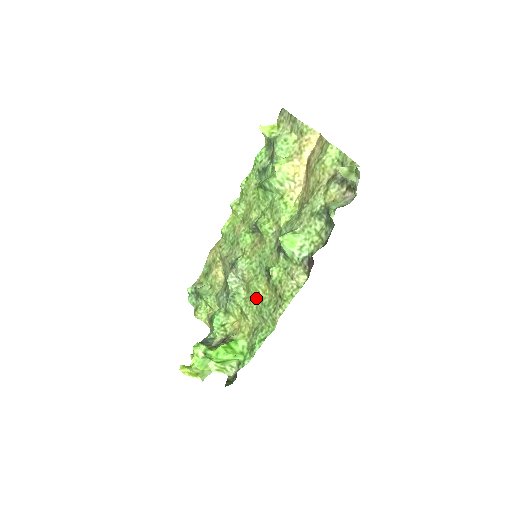
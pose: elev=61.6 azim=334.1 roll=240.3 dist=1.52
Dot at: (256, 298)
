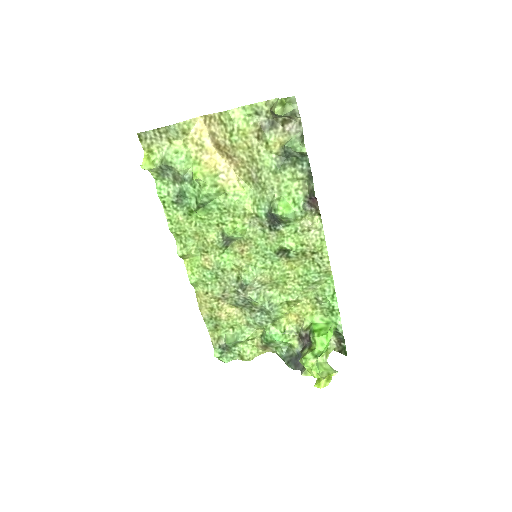
Dot at: (290, 281)
